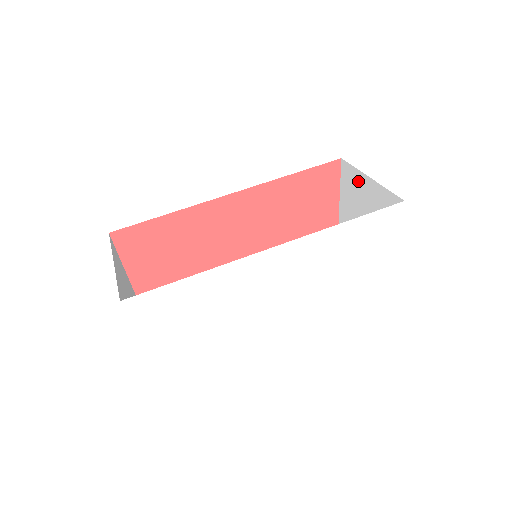
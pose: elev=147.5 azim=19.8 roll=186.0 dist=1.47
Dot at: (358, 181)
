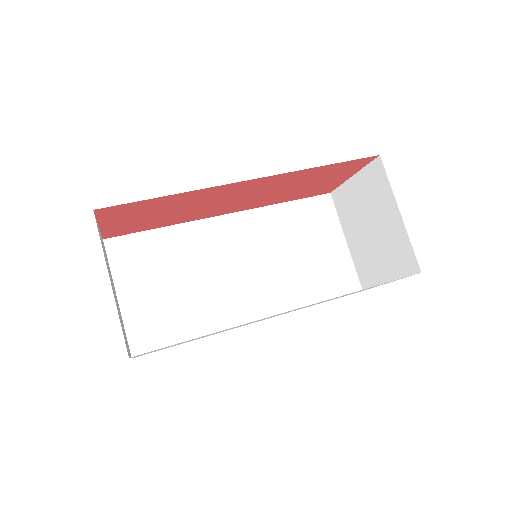
Dot at: (385, 197)
